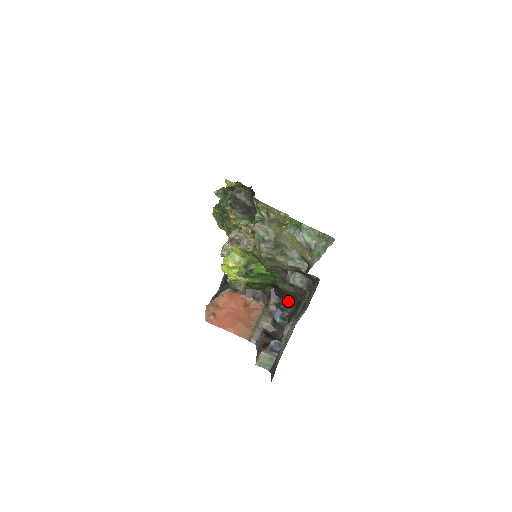
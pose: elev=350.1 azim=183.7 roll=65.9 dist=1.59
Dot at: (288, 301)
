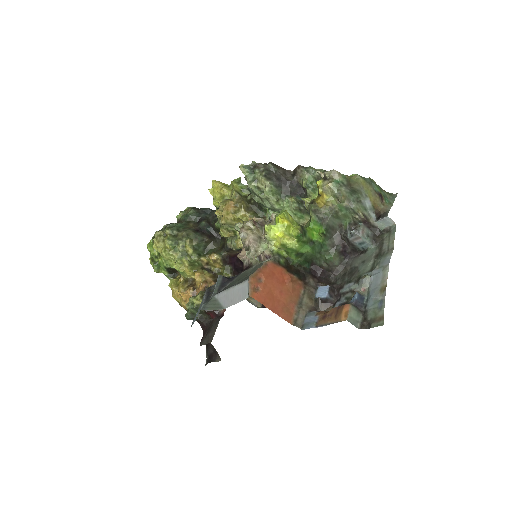
Dot at: (326, 280)
